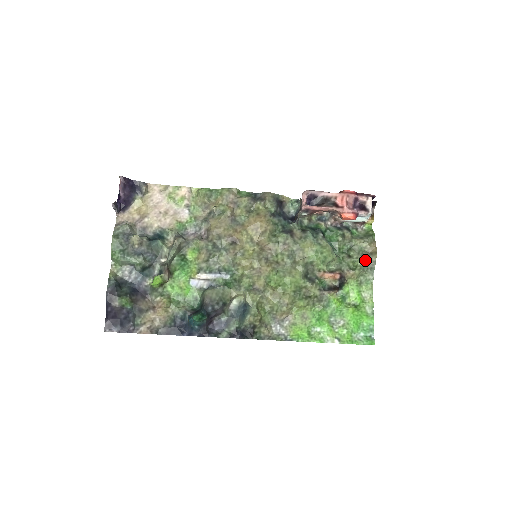
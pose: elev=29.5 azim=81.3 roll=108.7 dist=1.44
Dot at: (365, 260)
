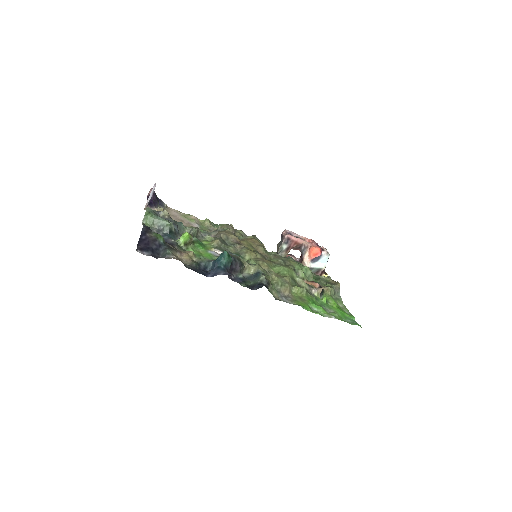
Dot at: (332, 285)
